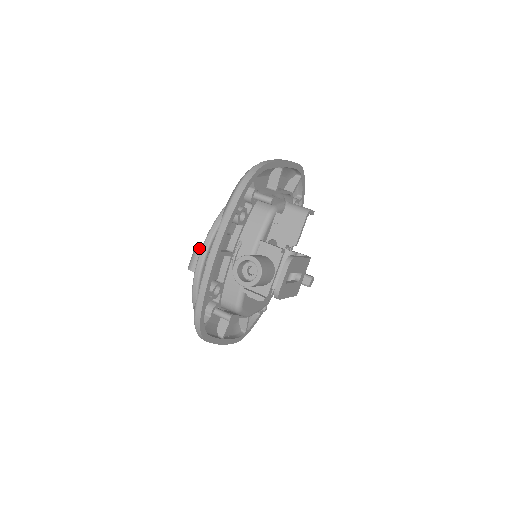
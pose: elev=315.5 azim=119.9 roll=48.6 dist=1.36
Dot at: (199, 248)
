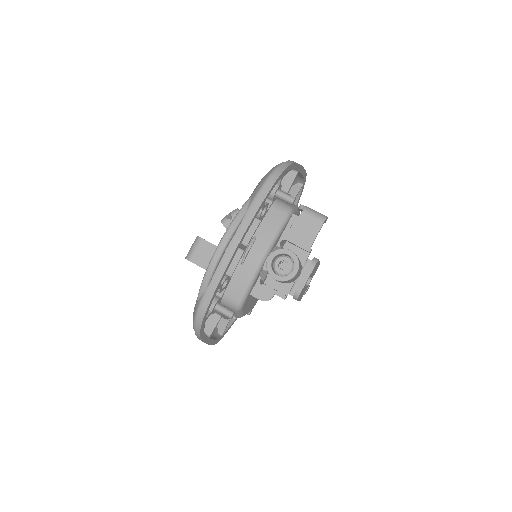
Dot at: occluded
